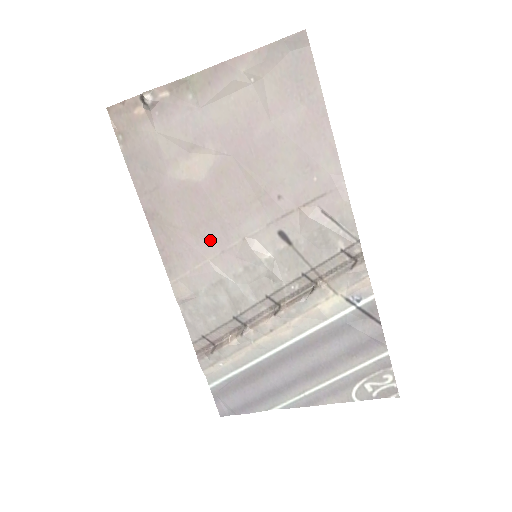
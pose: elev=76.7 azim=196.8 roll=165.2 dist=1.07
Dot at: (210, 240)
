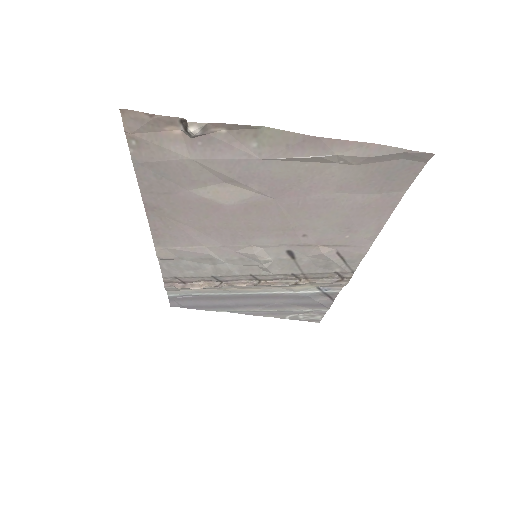
Dot at: (214, 237)
